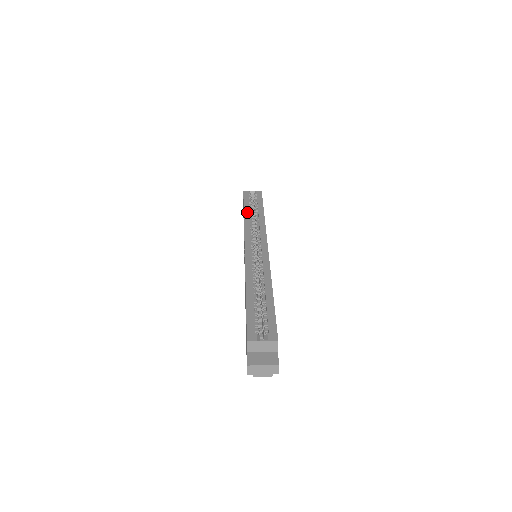
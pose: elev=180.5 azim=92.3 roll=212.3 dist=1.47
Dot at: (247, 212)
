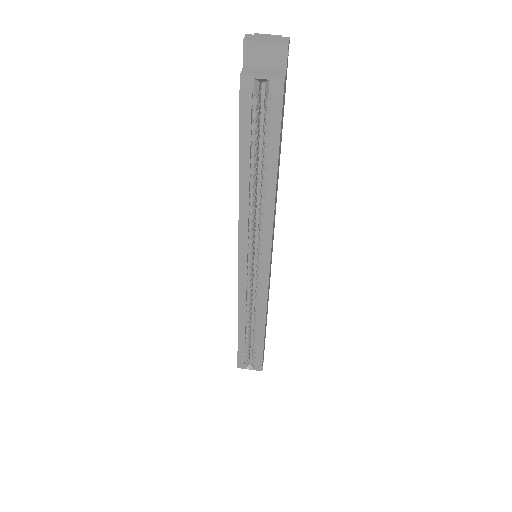
Dot at: (245, 177)
